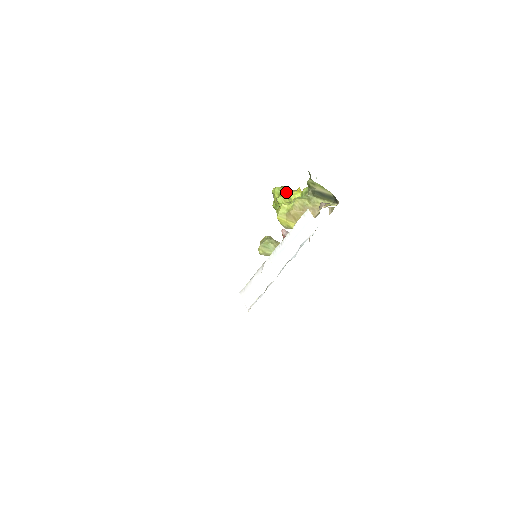
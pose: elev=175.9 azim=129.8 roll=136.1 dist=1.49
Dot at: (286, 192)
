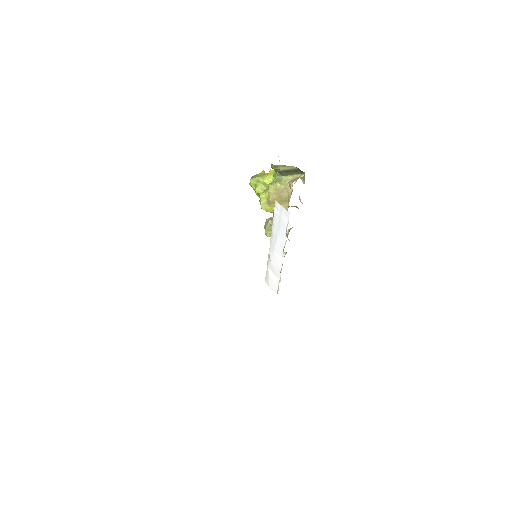
Dot at: (260, 180)
